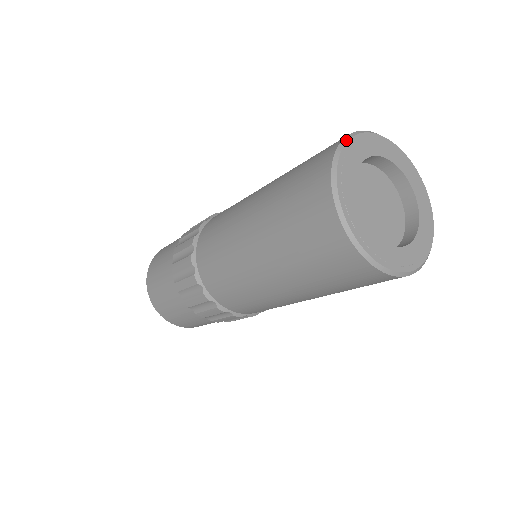
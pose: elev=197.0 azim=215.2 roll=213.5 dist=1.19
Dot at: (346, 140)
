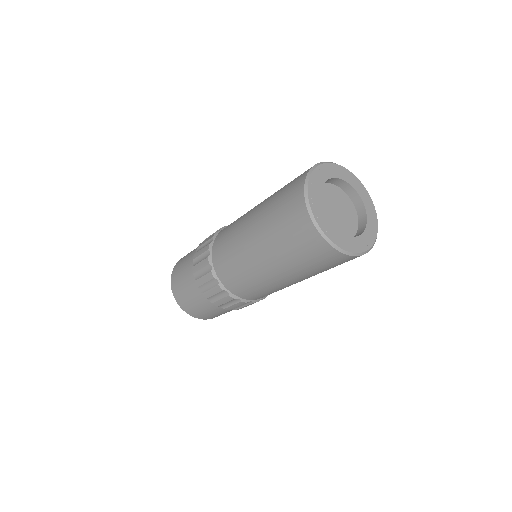
Dot at: (308, 179)
